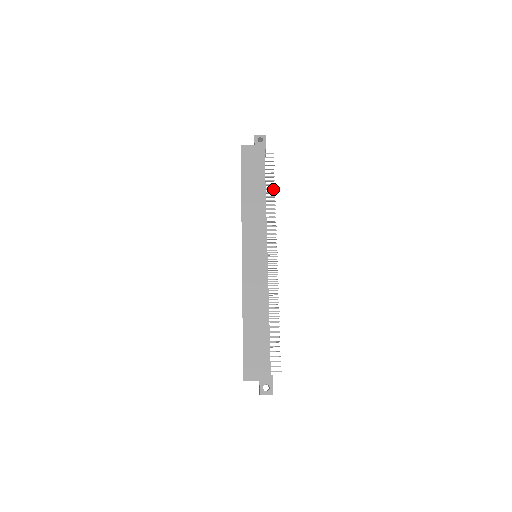
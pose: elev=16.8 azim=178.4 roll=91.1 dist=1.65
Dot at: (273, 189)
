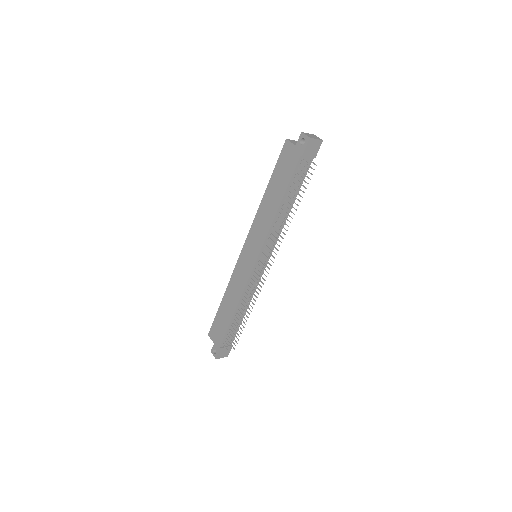
Dot at: (290, 204)
